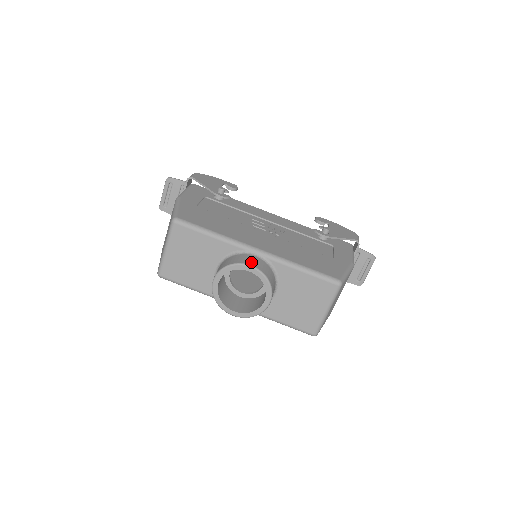
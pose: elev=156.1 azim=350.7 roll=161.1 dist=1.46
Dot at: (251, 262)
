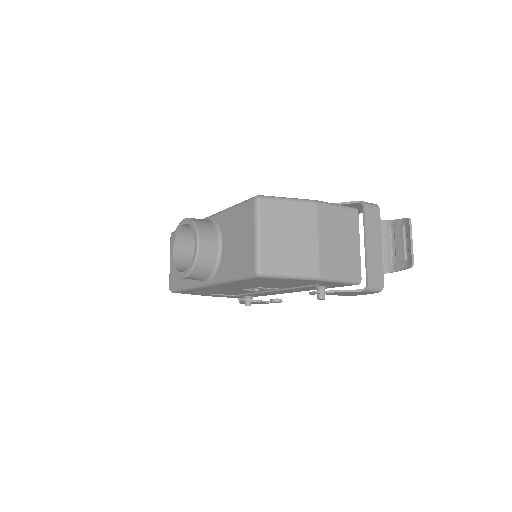
Dot at: occluded
